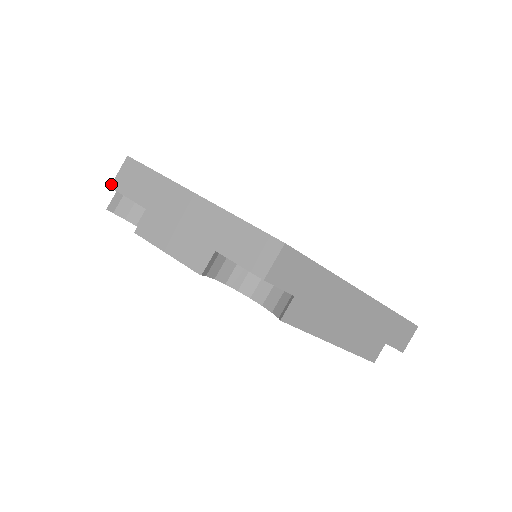
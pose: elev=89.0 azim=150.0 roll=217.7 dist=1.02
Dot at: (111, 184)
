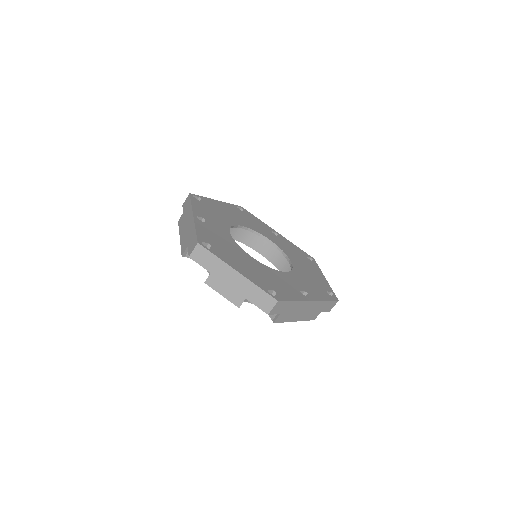
Dot at: (189, 256)
